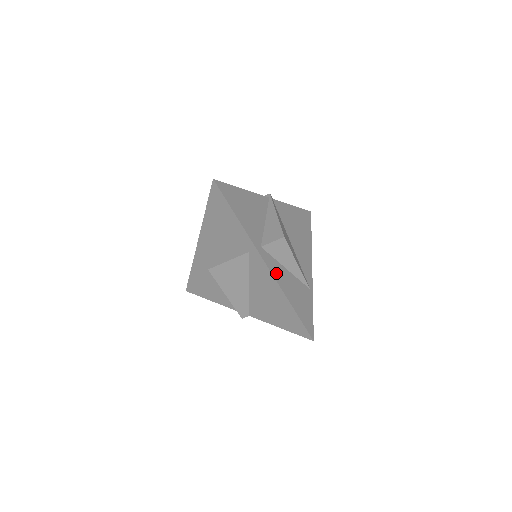
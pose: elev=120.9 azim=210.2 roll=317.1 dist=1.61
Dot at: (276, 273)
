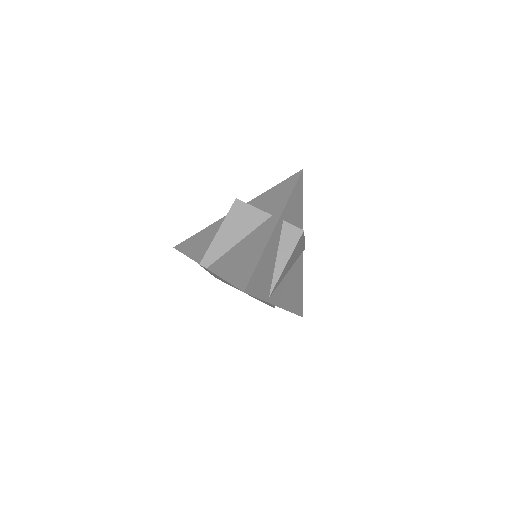
Dot at: (274, 239)
